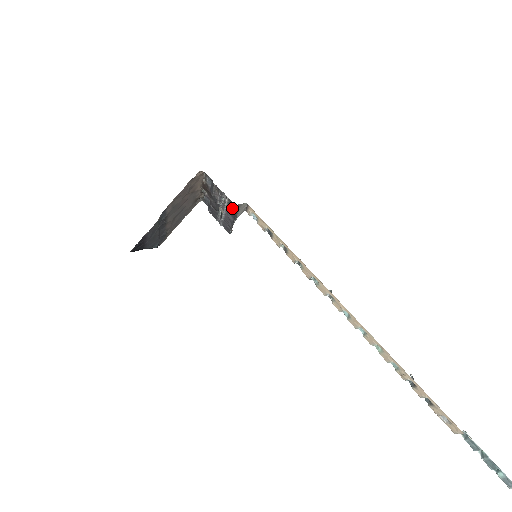
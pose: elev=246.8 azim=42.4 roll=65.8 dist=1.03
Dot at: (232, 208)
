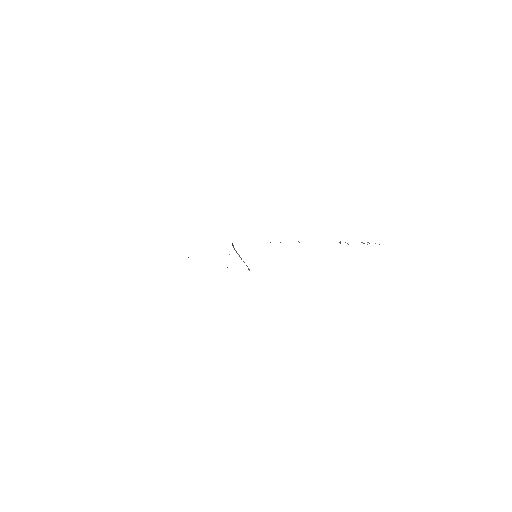
Dot at: occluded
